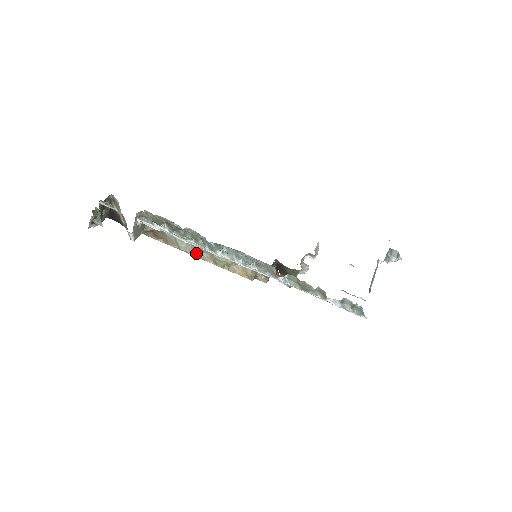
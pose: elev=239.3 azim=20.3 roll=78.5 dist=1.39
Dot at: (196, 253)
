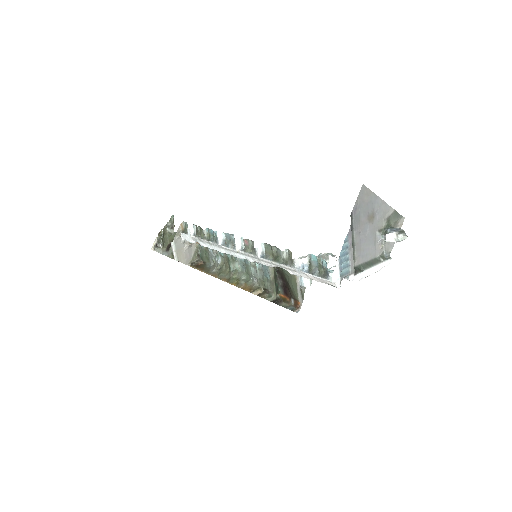
Dot at: (218, 275)
